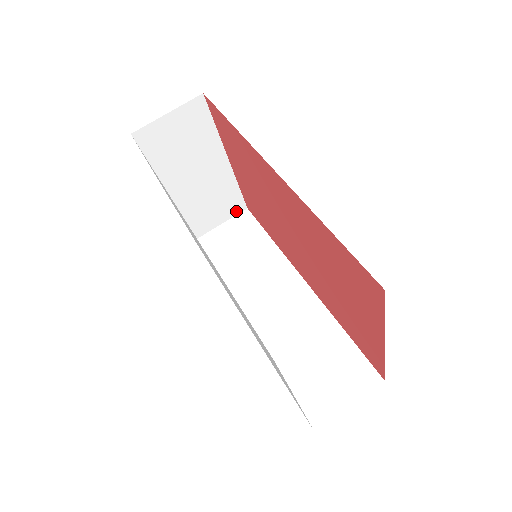
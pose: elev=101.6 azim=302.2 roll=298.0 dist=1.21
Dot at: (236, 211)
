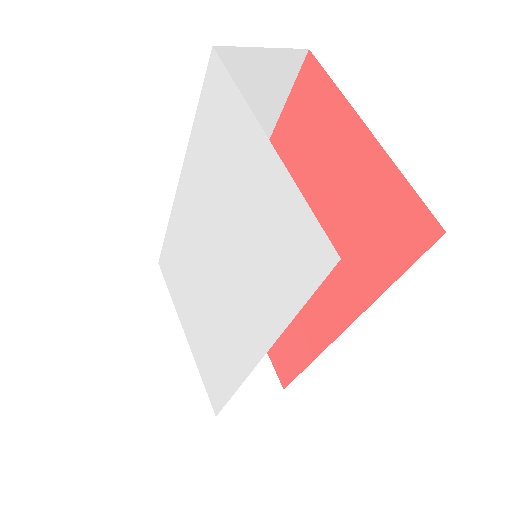
Dot at: (269, 389)
